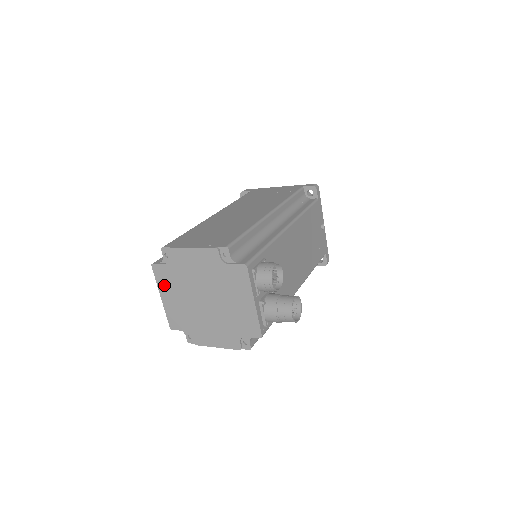
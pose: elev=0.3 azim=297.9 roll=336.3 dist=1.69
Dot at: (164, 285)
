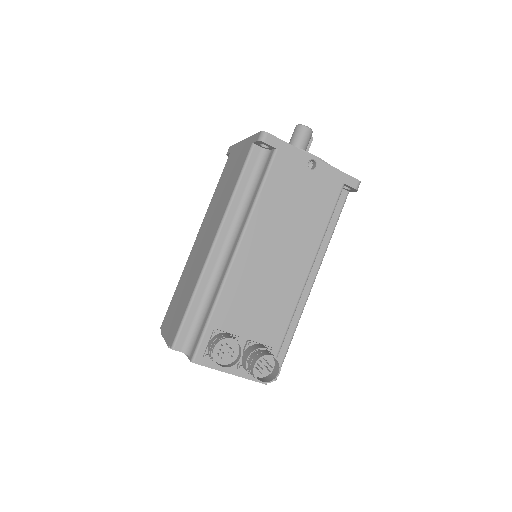
Dot at: occluded
